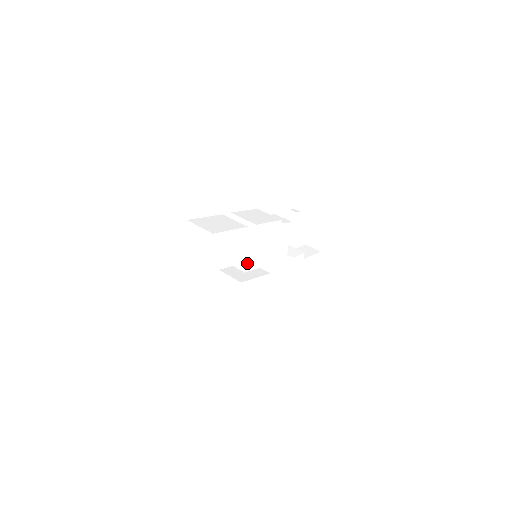
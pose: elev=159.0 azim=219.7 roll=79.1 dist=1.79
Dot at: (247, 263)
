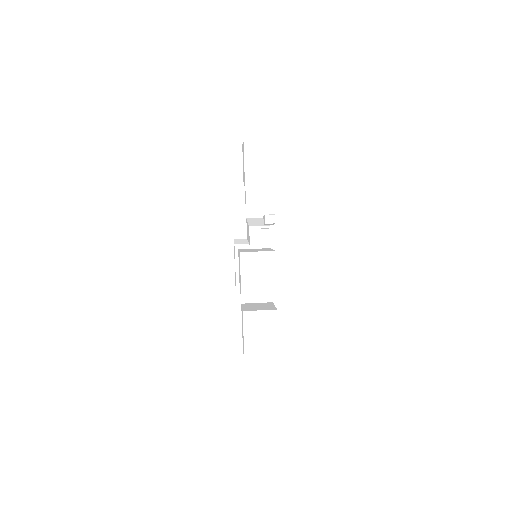
Dot at: occluded
